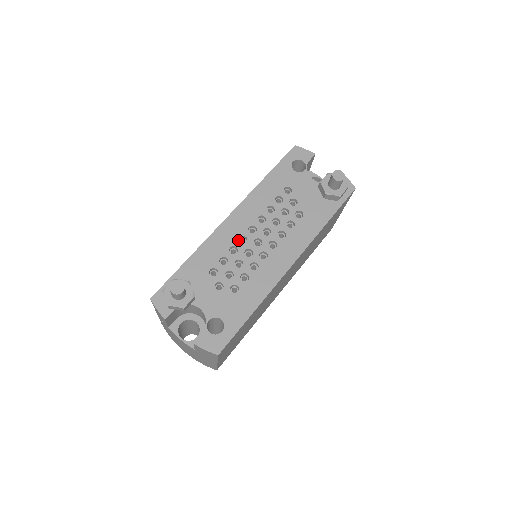
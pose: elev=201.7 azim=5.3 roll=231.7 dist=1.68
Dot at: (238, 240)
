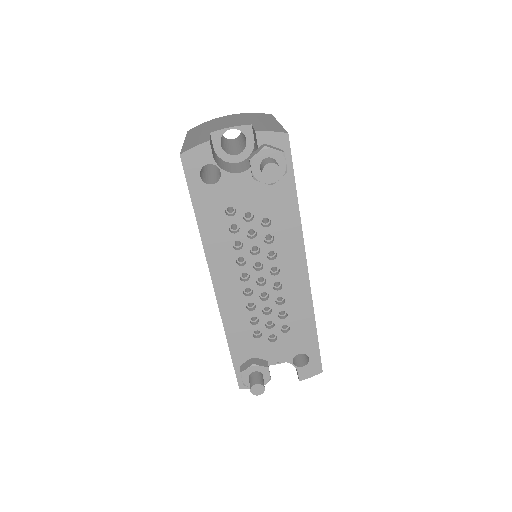
Dot at: (245, 297)
